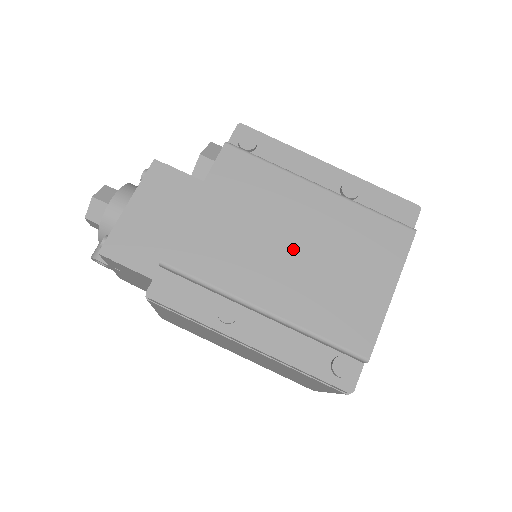
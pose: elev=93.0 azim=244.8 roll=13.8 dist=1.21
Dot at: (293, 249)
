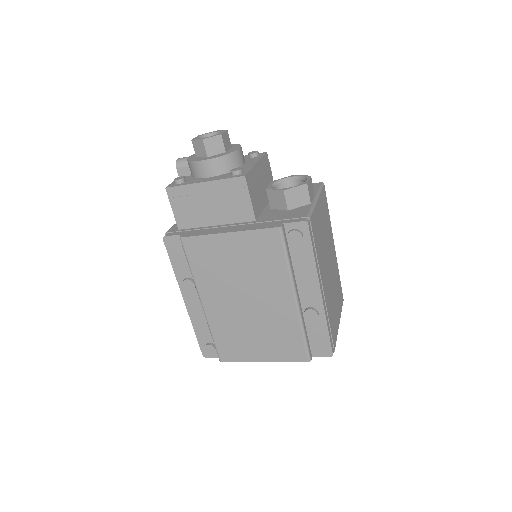
Dot at: (245, 303)
